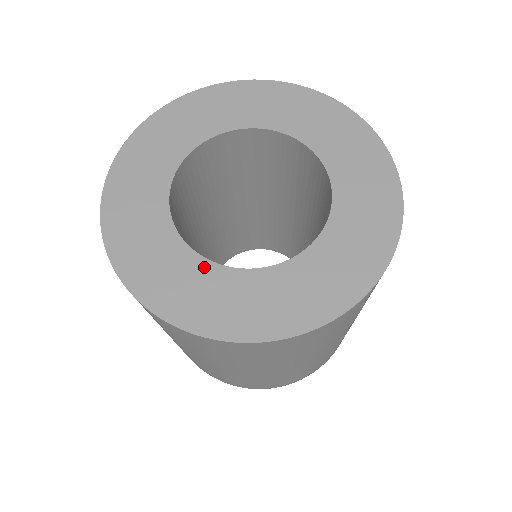
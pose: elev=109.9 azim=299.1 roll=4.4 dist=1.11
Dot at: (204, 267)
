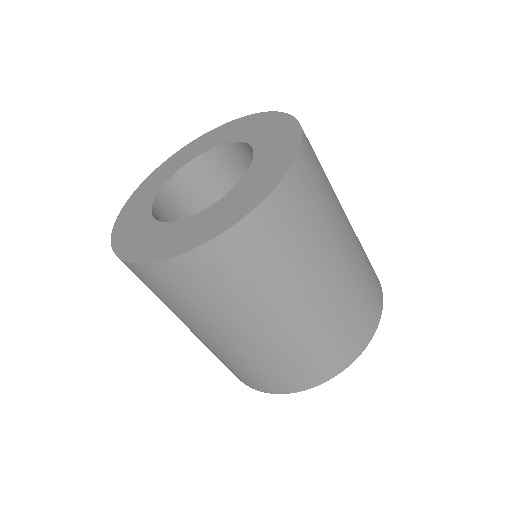
Dot at: (164, 227)
